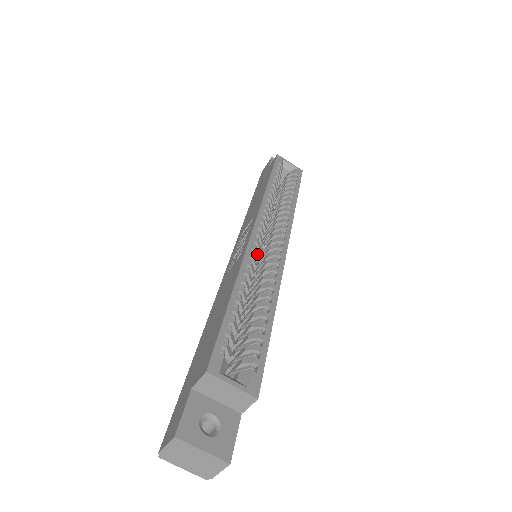
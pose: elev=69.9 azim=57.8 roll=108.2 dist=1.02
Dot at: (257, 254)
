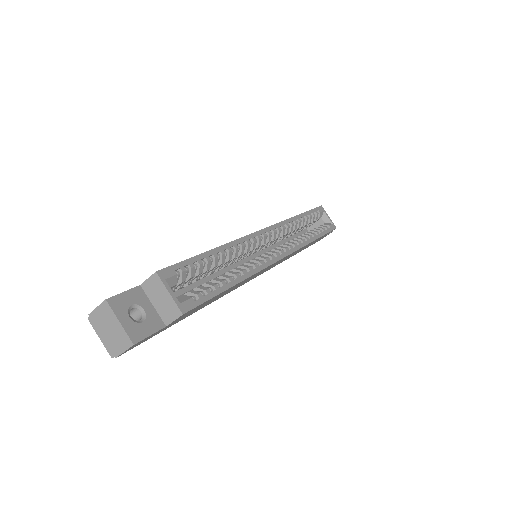
Dot at: (254, 246)
